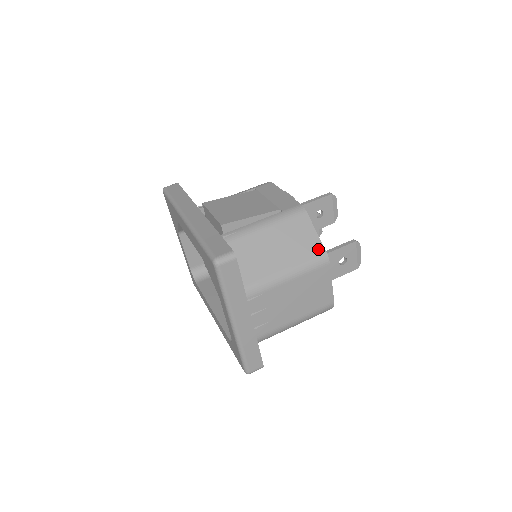
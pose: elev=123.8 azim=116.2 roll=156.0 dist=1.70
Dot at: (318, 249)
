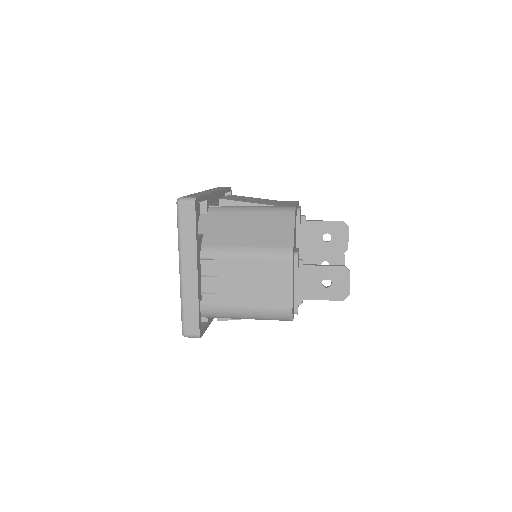
Dot at: (287, 242)
